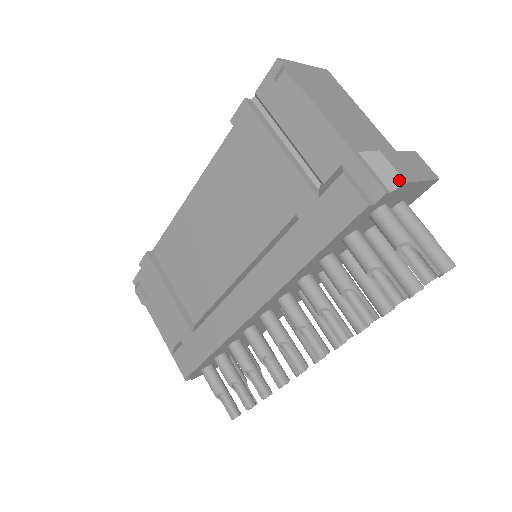
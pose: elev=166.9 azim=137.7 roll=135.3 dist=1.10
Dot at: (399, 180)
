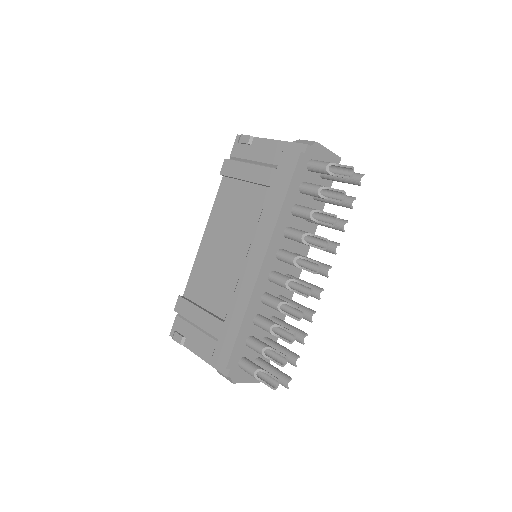
Dot at: (313, 142)
